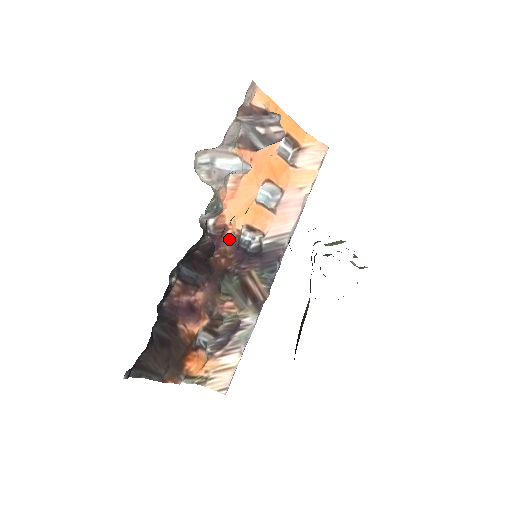
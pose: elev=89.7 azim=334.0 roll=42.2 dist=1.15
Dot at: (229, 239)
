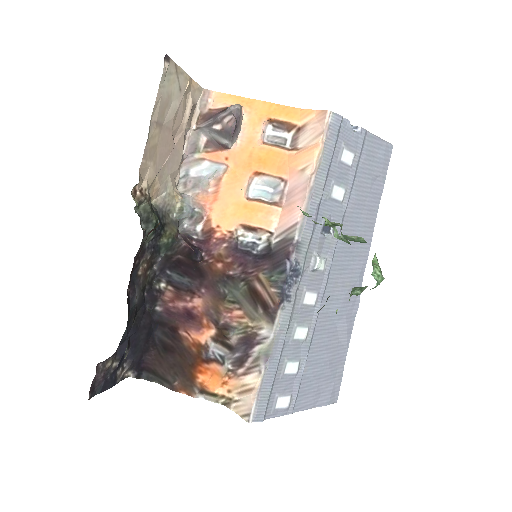
Dot at: (221, 242)
